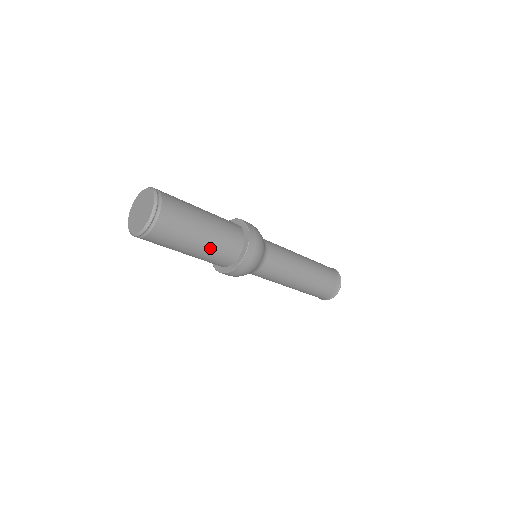
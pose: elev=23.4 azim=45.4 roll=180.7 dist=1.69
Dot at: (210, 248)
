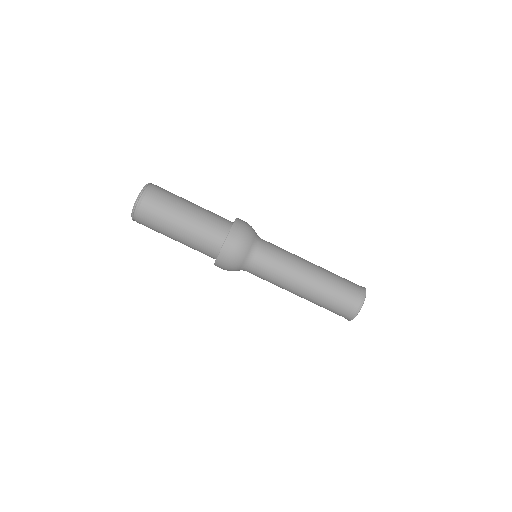
Dot at: (192, 234)
